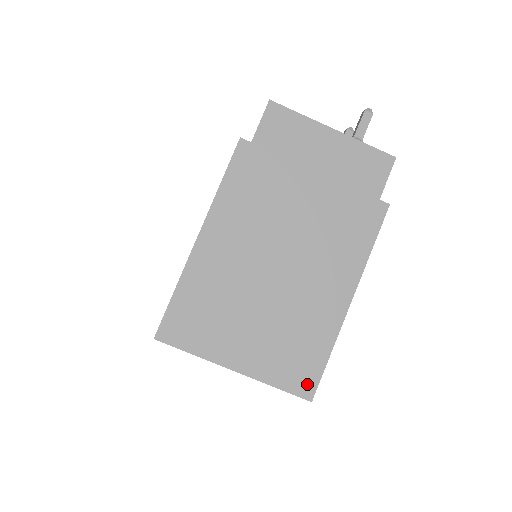
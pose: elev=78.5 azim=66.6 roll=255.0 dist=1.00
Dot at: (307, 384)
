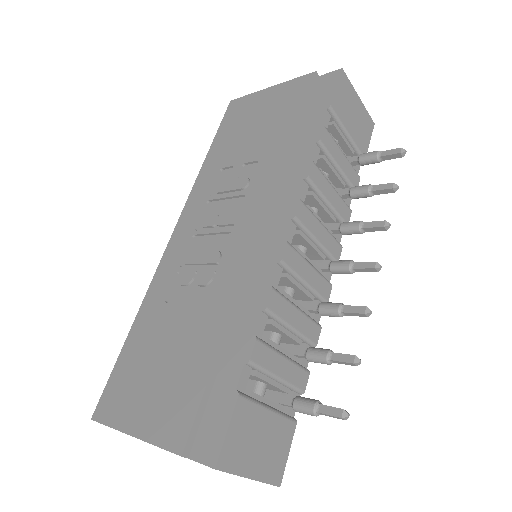
Dot at: occluded
